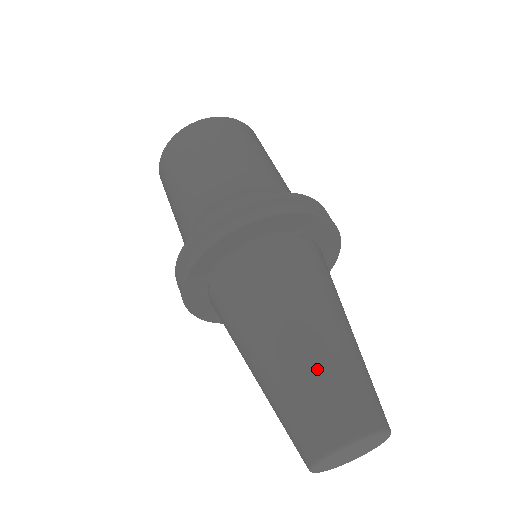
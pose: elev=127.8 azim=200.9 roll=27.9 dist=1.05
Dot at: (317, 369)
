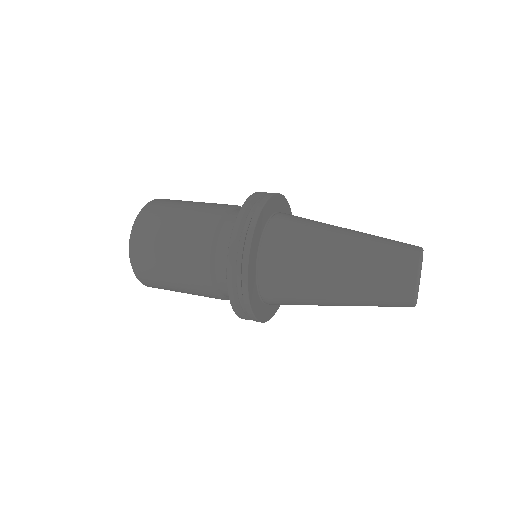
Dot at: (372, 237)
